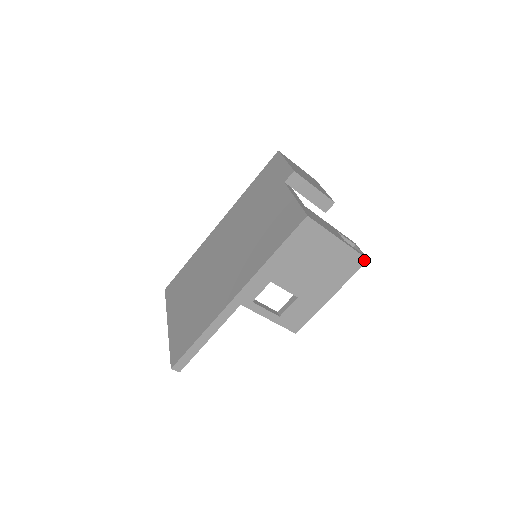
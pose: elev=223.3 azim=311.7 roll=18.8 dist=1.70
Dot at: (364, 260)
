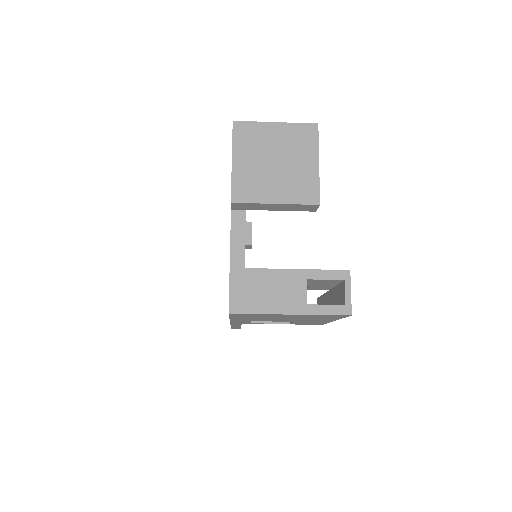
Dot at: (346, 315)
